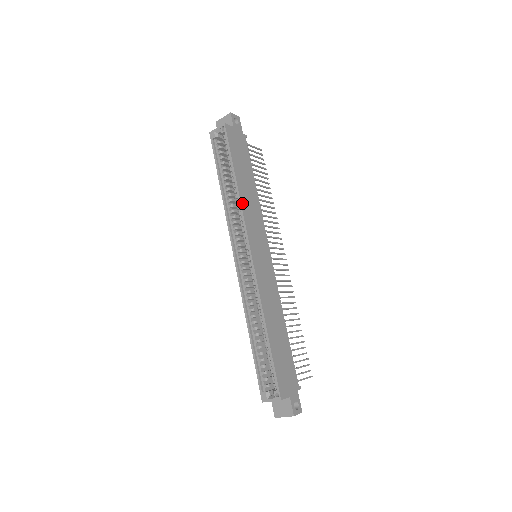
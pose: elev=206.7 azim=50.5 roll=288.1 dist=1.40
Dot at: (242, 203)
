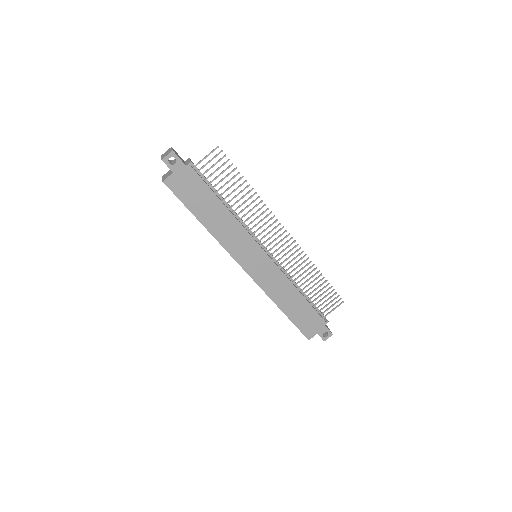
Dot at: (218, 239)
